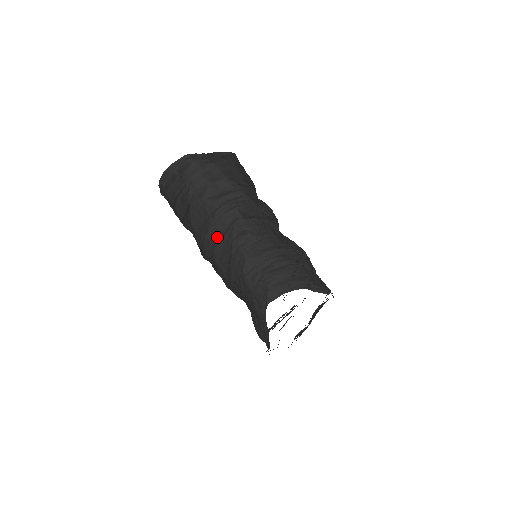
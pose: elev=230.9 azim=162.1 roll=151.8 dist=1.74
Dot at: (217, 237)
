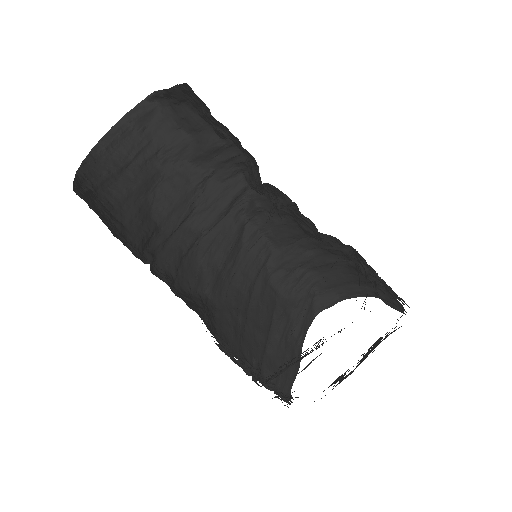
Dot at: (207, 221)
